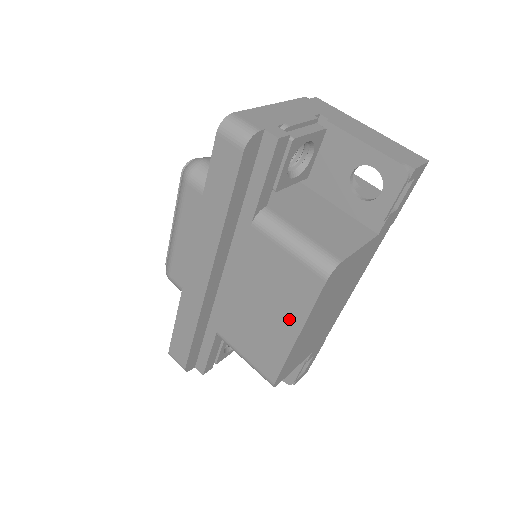
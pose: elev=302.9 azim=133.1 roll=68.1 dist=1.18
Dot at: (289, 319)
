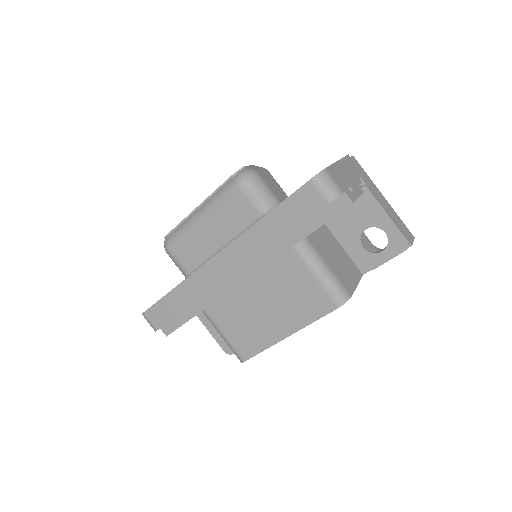
Dot at: (289, 322)
